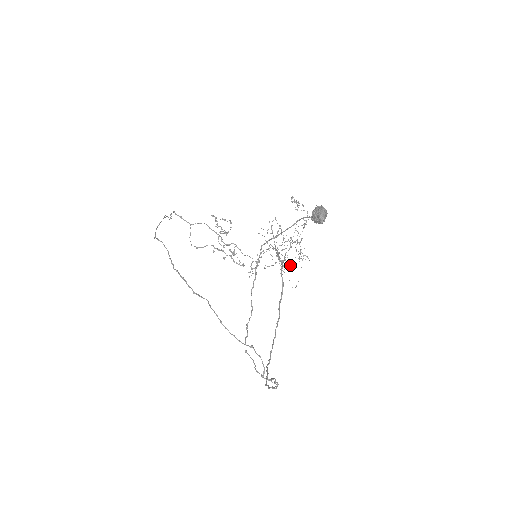
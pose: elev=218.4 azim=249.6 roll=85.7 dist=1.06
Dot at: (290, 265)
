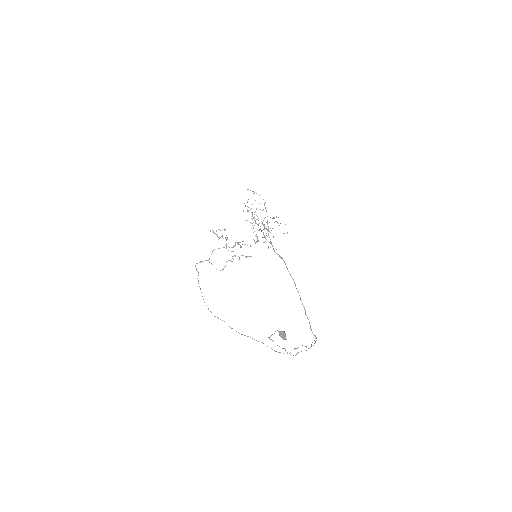
Dot at: occluded
